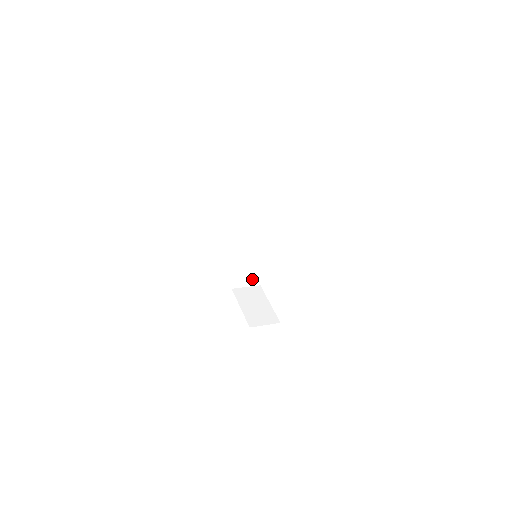
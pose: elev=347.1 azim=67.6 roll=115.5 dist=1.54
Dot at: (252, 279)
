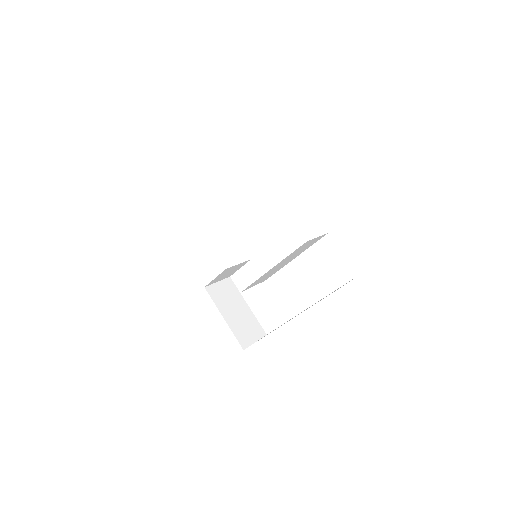
Dot at: (250, 287)
